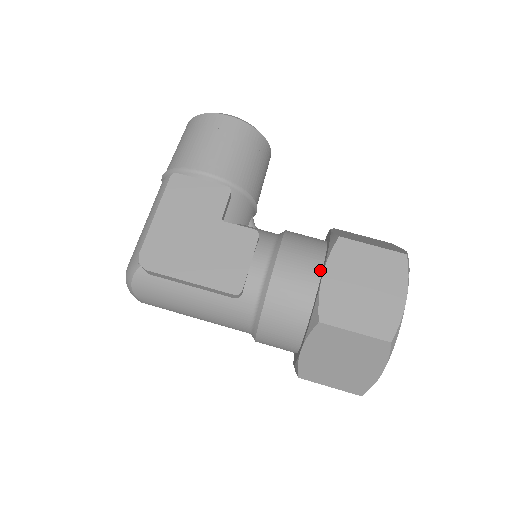
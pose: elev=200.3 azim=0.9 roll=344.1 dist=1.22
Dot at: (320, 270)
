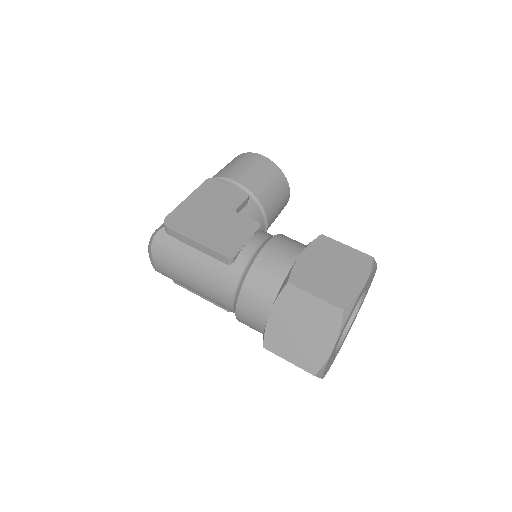
Dot at: occluded
